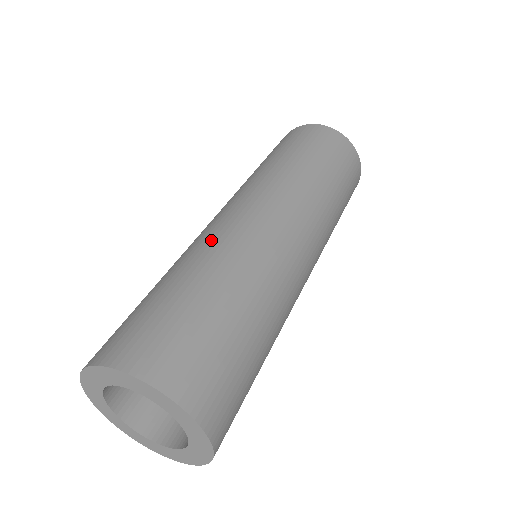
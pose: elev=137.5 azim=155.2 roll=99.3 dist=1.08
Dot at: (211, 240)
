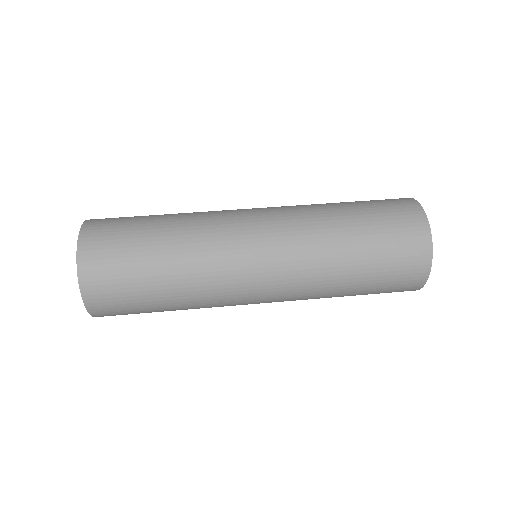
Dot at: (209, 221)
